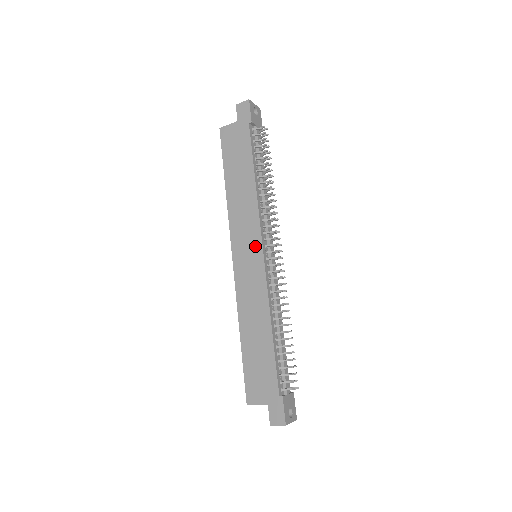
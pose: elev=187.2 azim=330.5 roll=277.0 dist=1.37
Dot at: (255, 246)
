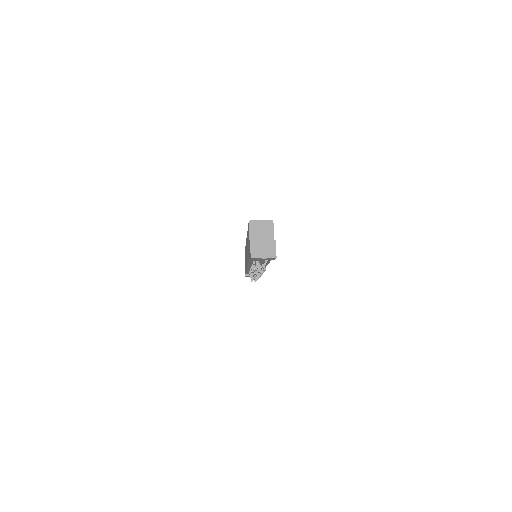
Dot at: occluded
